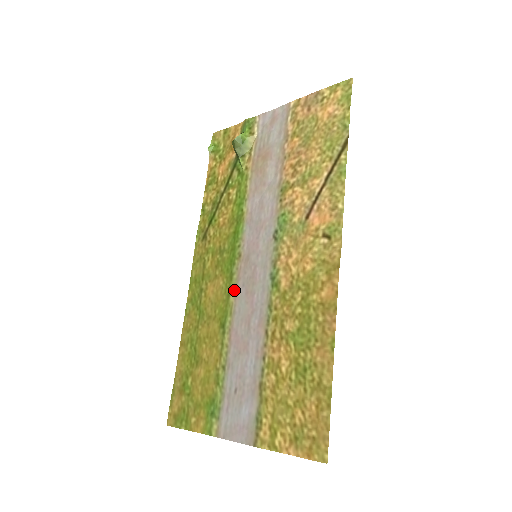
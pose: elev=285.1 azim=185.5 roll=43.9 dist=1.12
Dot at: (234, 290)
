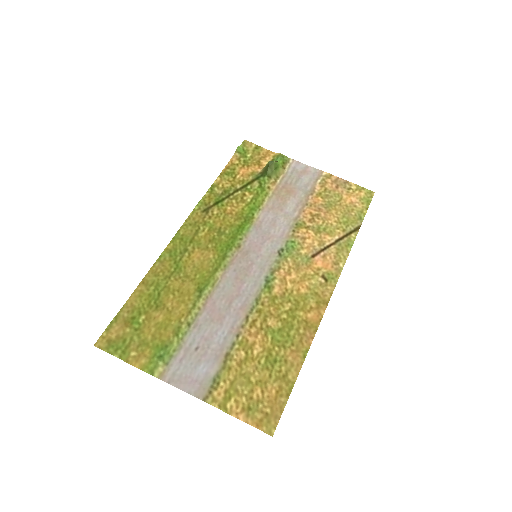
Dot at: (224, 269)
